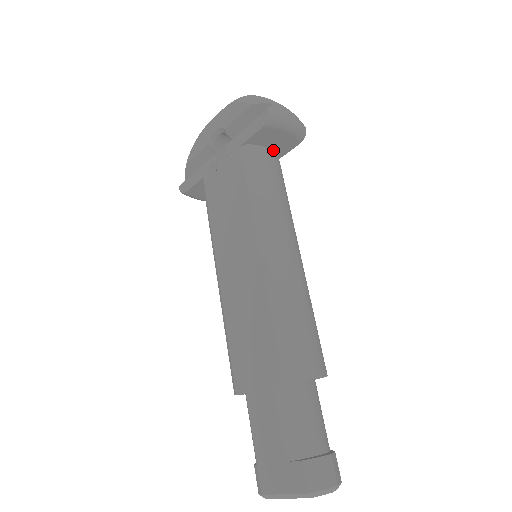
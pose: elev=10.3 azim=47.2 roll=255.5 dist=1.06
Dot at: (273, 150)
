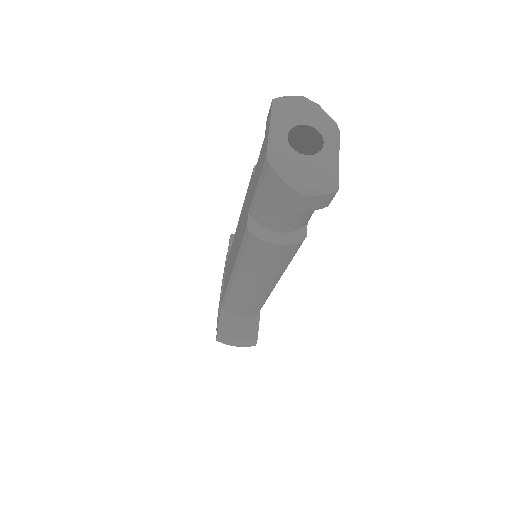
Dot at: occluded
